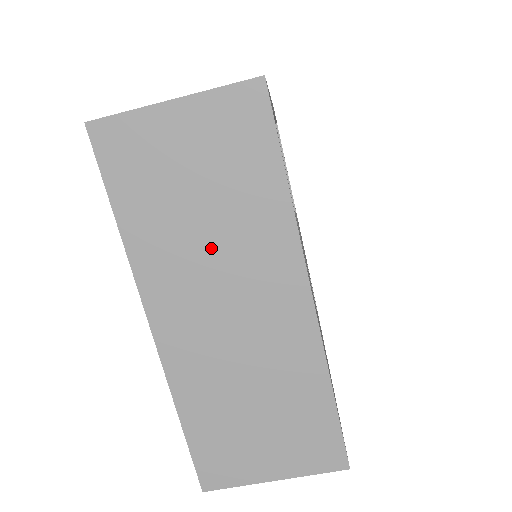
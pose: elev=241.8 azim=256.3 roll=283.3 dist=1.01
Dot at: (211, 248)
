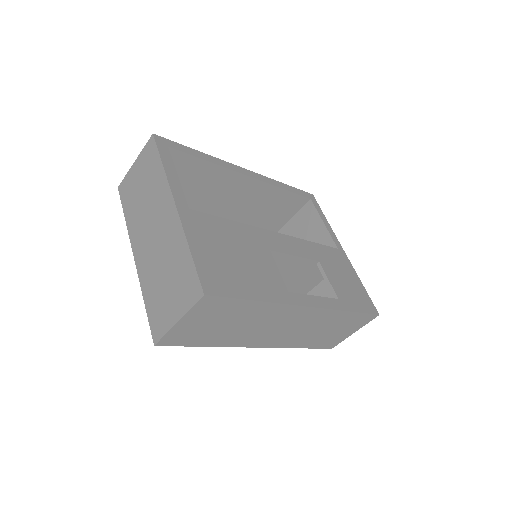
Dot at: (146, 207)
